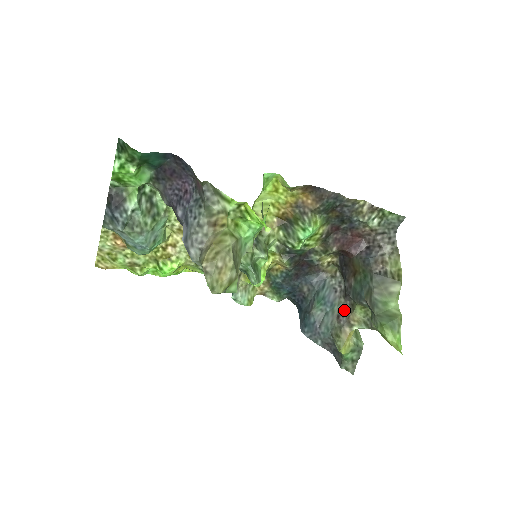
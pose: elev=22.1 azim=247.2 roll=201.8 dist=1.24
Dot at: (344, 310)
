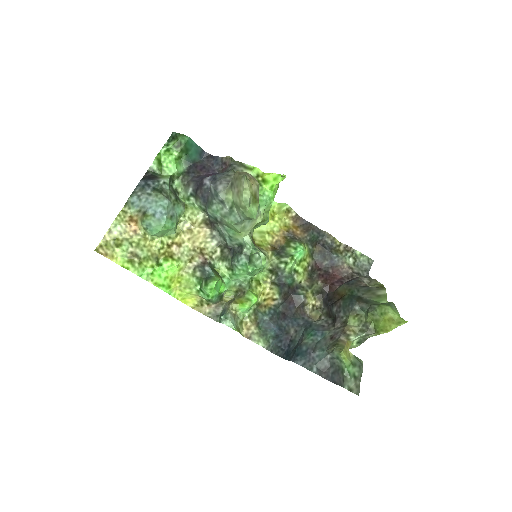
Dot at: (337, 330)
